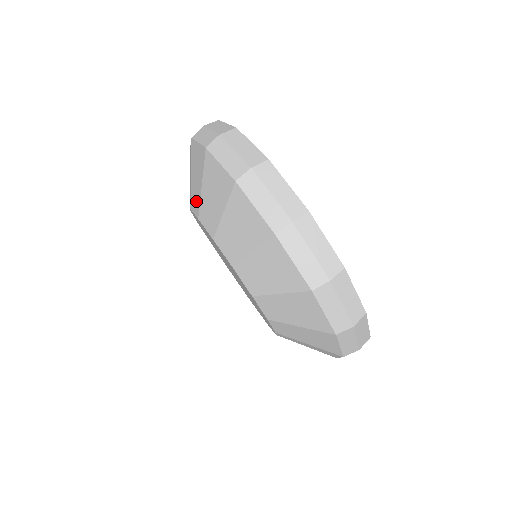
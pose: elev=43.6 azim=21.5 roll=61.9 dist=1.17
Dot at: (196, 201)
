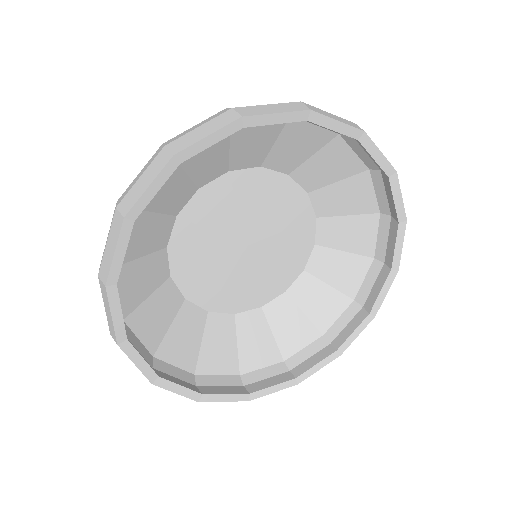
Dot at: occluded
